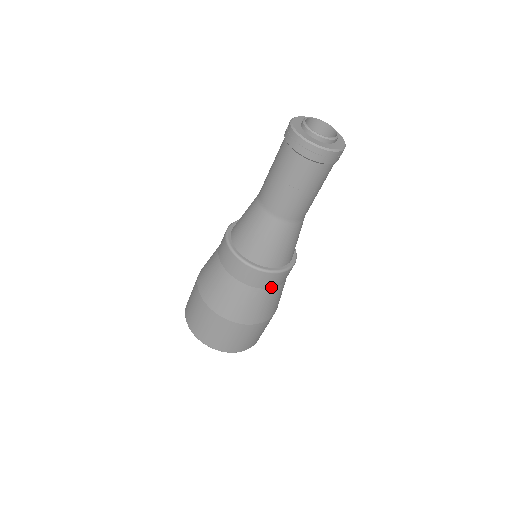
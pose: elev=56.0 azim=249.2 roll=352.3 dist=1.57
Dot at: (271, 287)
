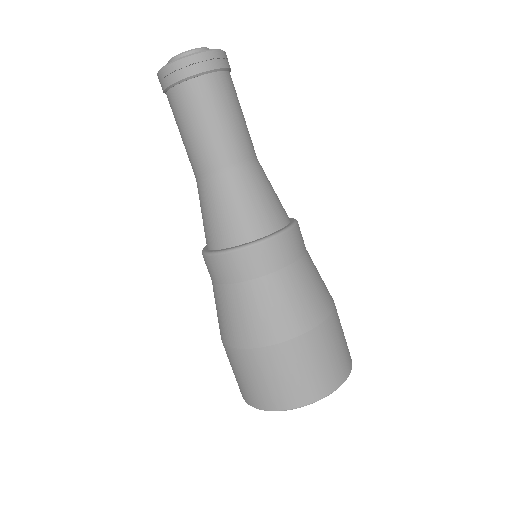
Dot at: (280, 267)
